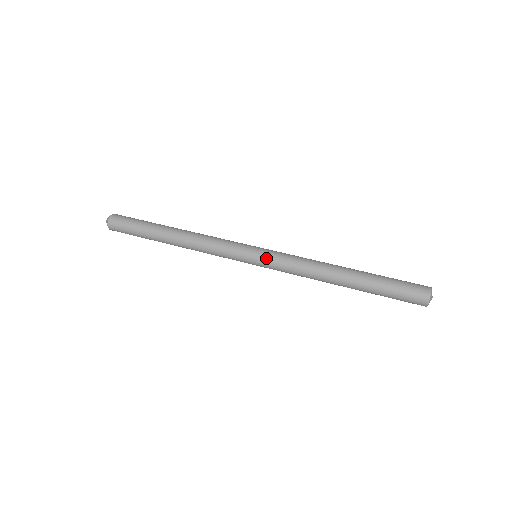
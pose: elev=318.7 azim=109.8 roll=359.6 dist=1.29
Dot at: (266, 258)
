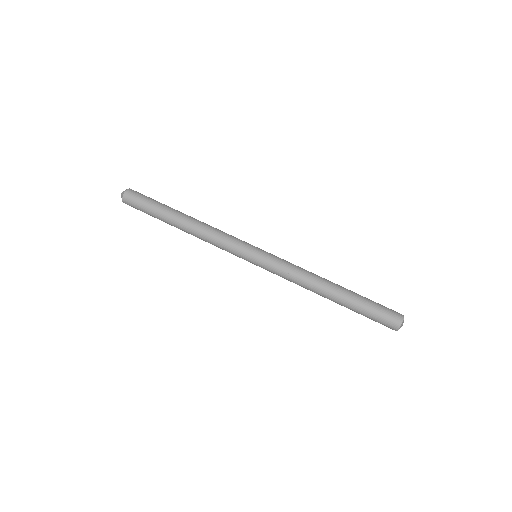
Dot at: (264, 263)
